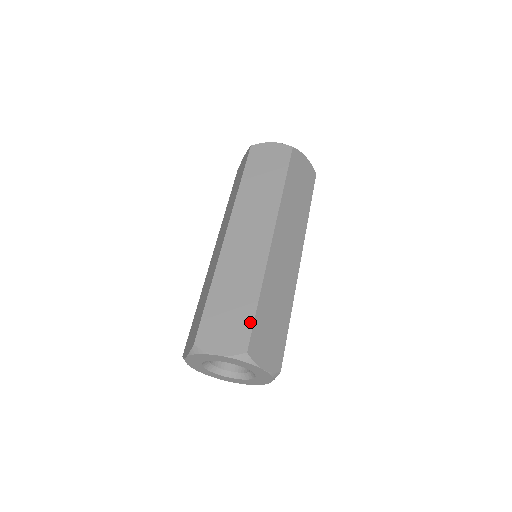
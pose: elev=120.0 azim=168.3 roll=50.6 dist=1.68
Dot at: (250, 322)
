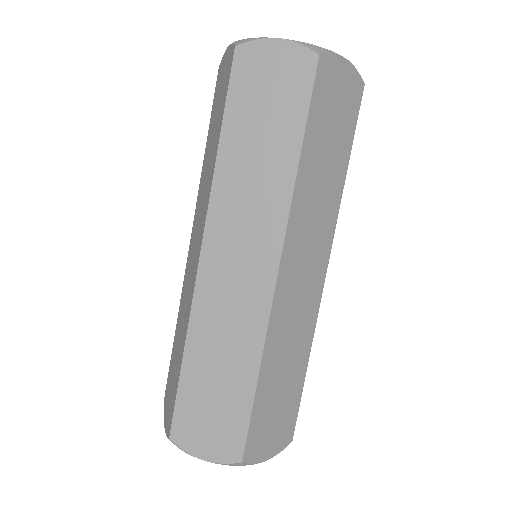
Dot at: (297, 405)
